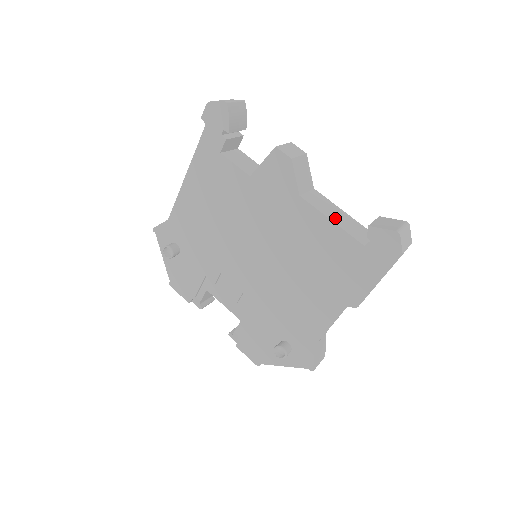
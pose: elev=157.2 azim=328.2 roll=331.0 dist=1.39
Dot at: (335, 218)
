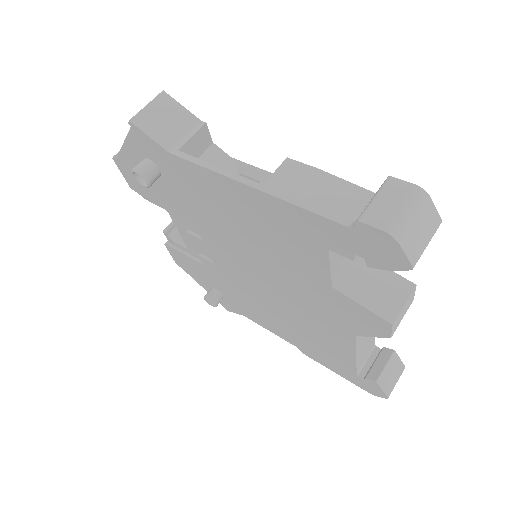
Dot at: (362, 349)
